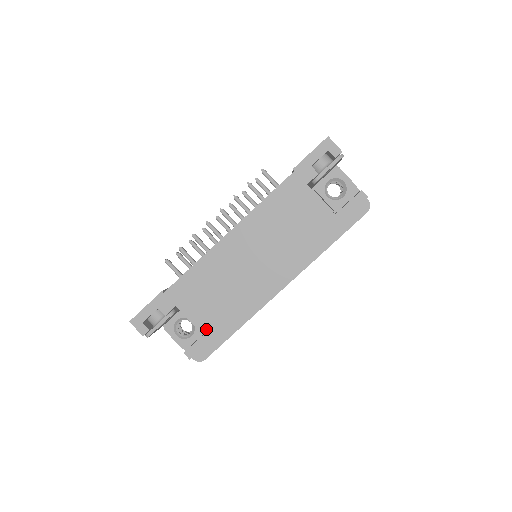
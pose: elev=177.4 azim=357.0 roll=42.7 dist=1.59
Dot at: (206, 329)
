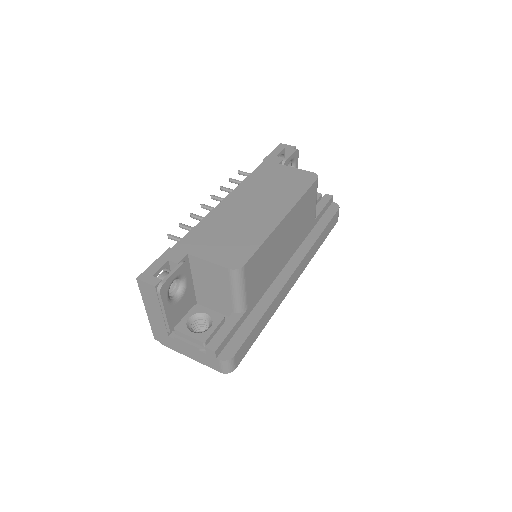
Dot at: (227, 262)
